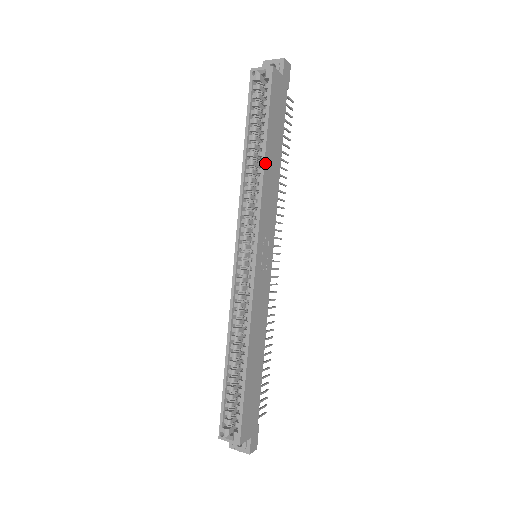
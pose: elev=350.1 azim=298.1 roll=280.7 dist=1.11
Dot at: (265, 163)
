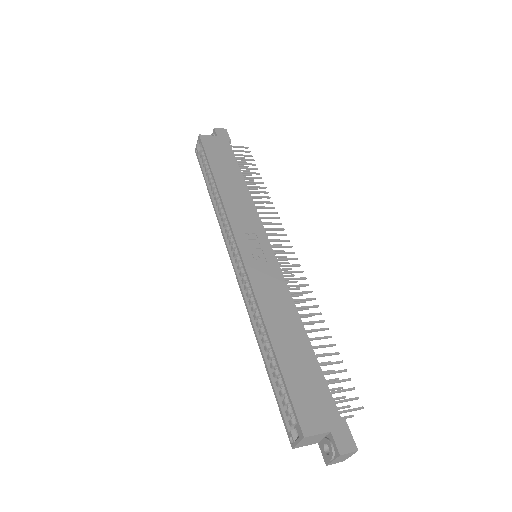
Dot at: (218, 186)
